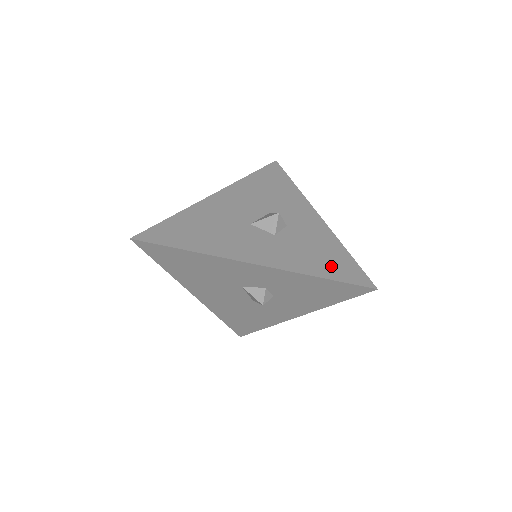
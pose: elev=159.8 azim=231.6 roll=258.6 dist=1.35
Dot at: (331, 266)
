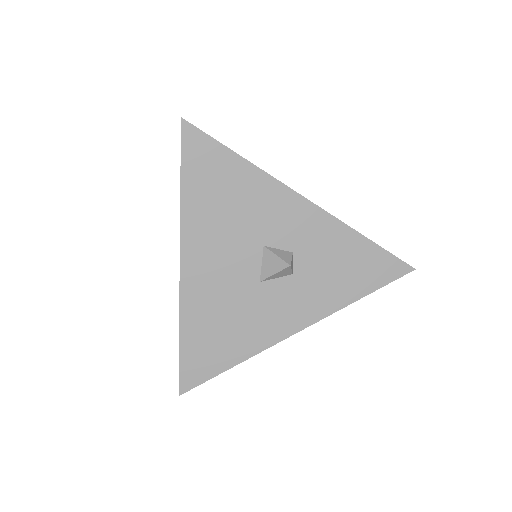
Dot at: occluded
